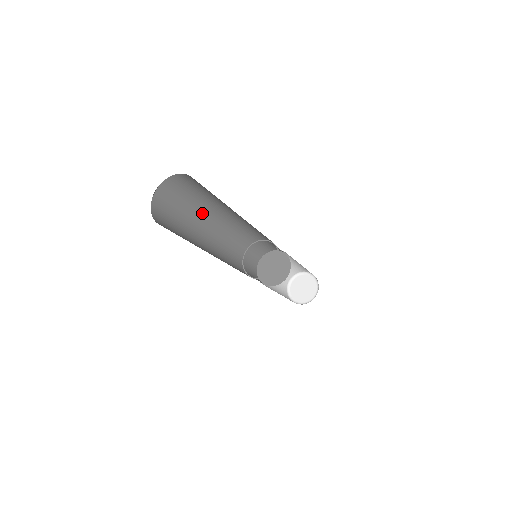
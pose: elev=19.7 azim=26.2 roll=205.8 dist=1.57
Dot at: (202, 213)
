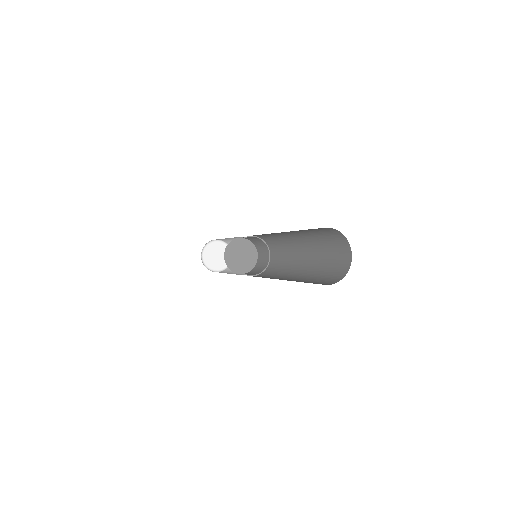
Dot at: occluded
